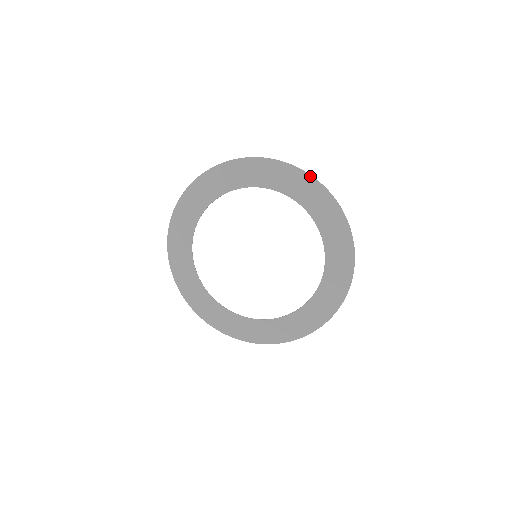
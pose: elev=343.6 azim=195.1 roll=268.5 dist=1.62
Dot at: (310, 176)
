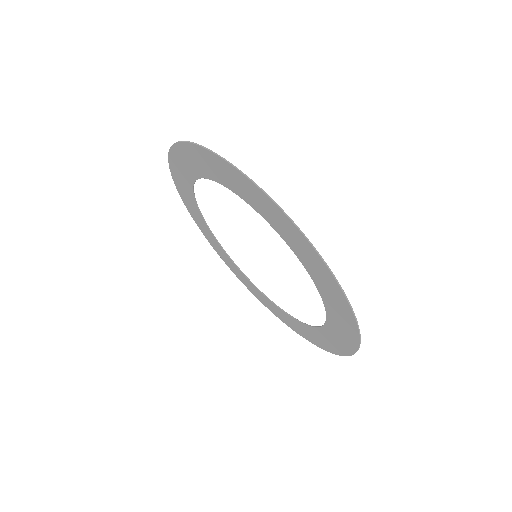
Dot at: (311, 246)
